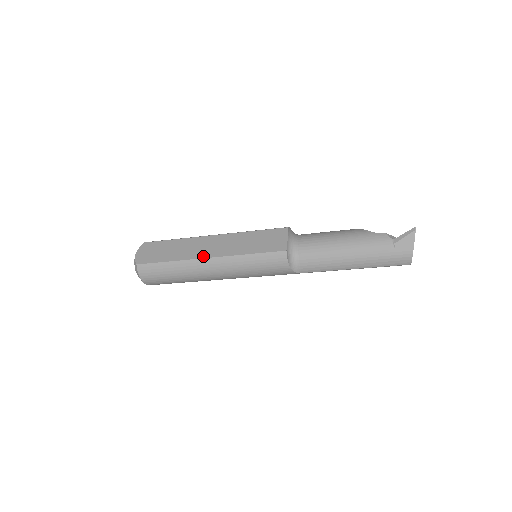
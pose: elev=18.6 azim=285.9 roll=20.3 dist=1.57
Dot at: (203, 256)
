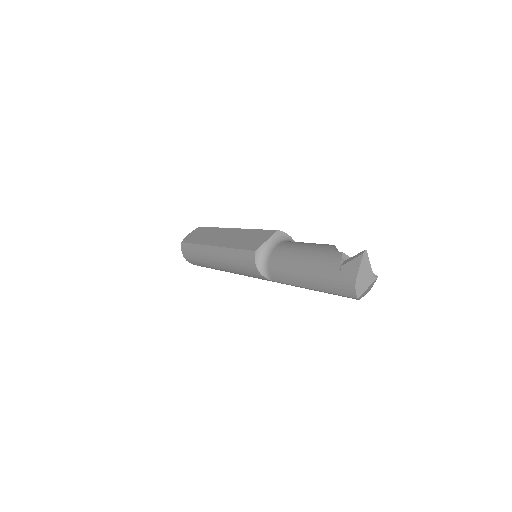
Dot at: (212, 244)
